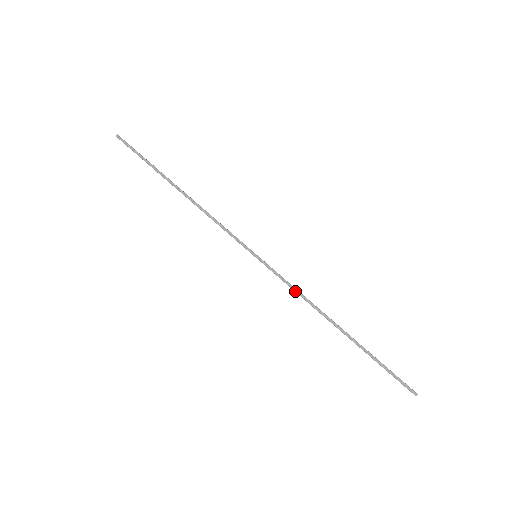
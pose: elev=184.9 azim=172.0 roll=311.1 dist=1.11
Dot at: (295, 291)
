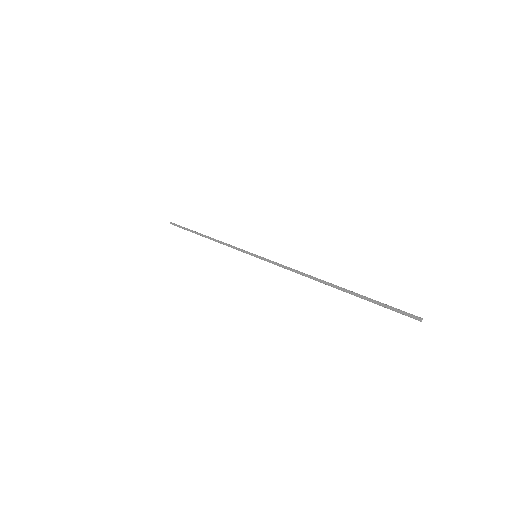
Dot at: (287, 269)
